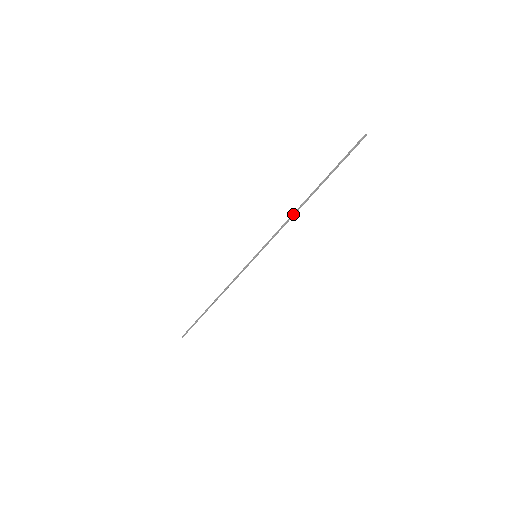
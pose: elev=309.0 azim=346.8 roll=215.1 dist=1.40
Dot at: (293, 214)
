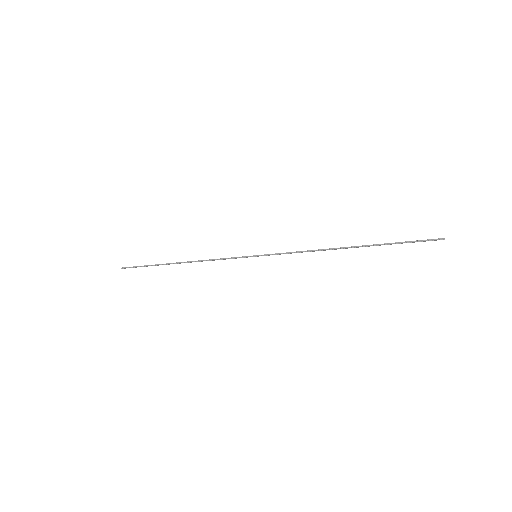
Dot at: (322, 250)
